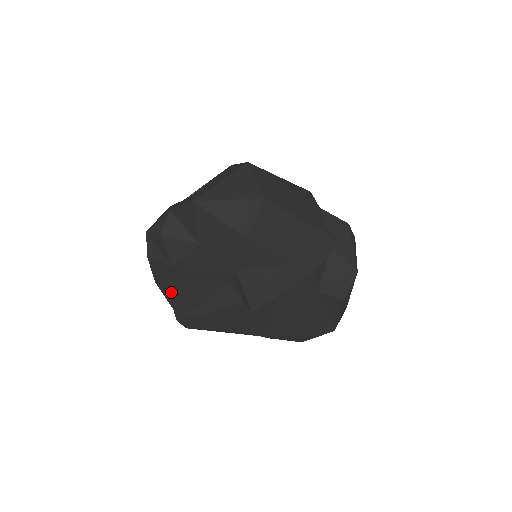
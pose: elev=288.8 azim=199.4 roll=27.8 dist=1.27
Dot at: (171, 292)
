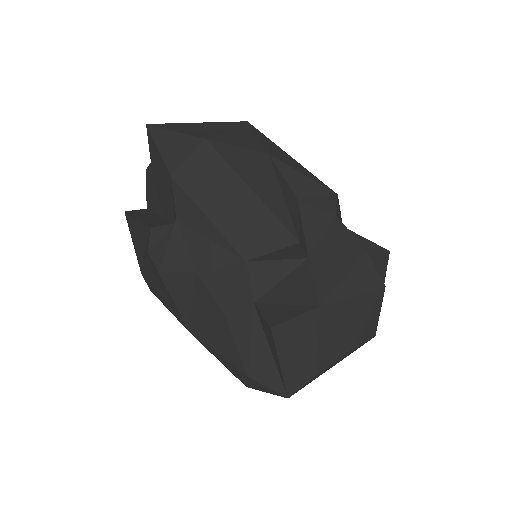
Dot at: (130, 228)
